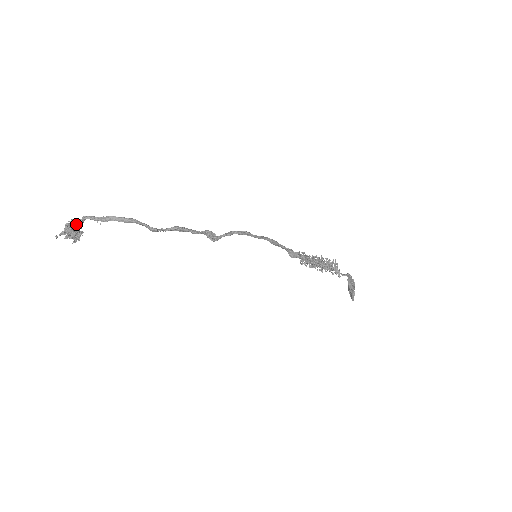
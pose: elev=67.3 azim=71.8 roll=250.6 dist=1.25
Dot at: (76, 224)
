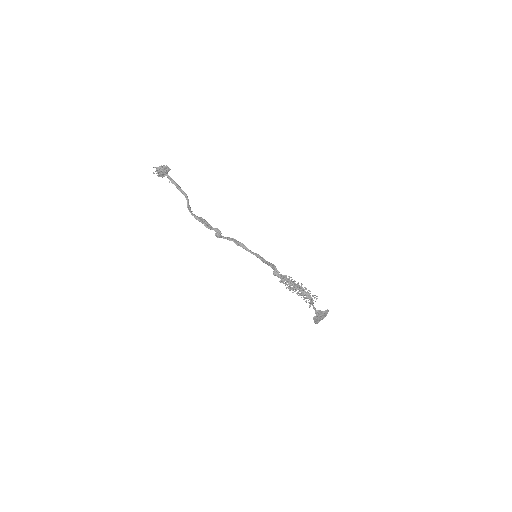
Dot at: (162, 171)
